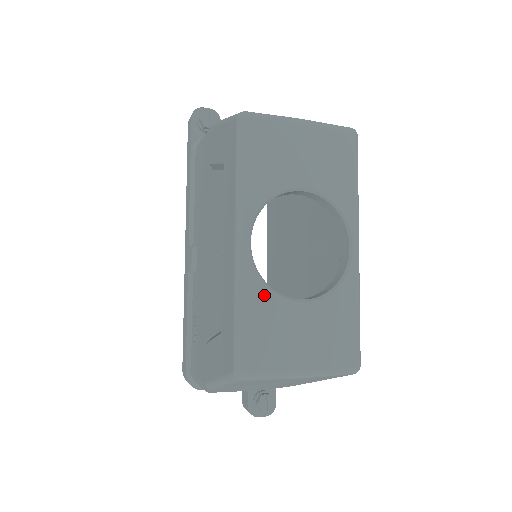
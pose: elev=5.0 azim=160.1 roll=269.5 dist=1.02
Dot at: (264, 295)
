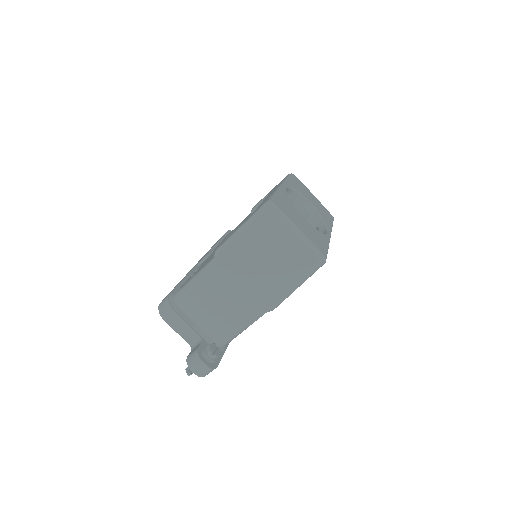
Dot at: (288, 200)
